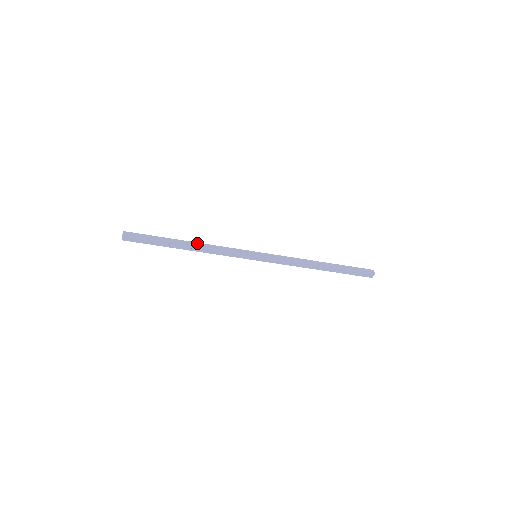
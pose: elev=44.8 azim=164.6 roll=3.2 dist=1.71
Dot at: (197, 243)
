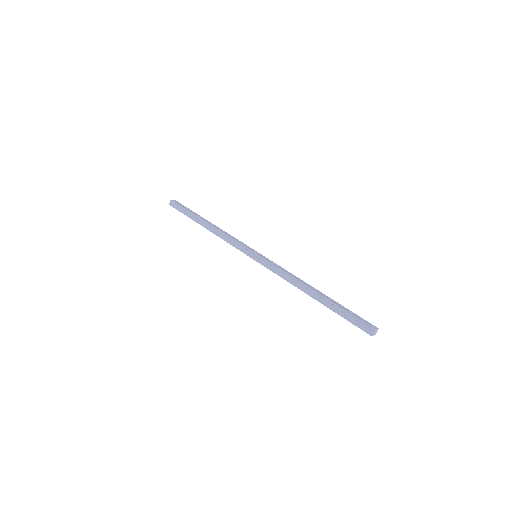
Dot at: (212, 227)
